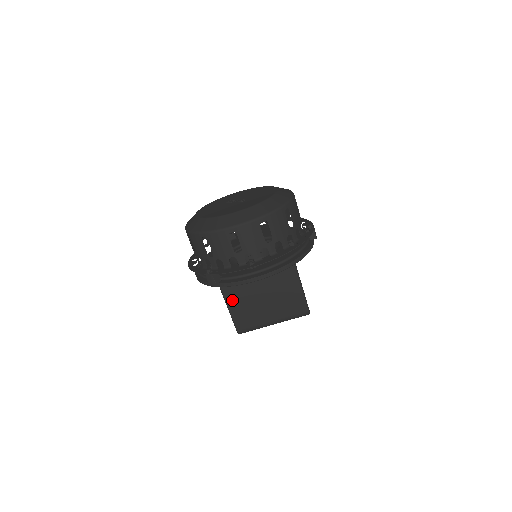
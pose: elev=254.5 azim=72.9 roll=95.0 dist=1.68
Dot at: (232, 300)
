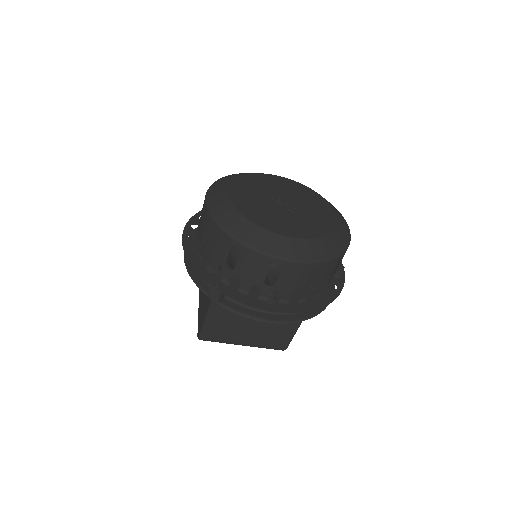
Dot at: (217, 312)
